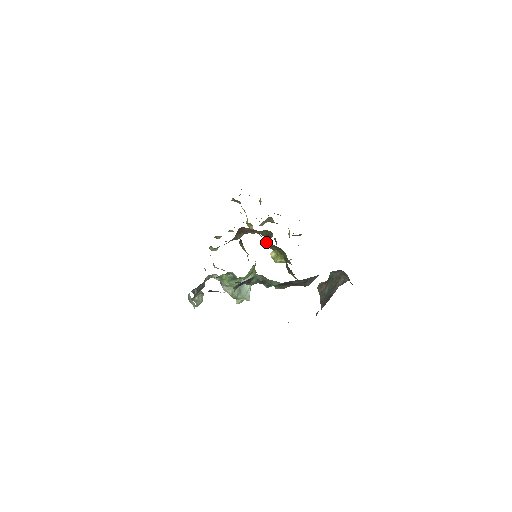
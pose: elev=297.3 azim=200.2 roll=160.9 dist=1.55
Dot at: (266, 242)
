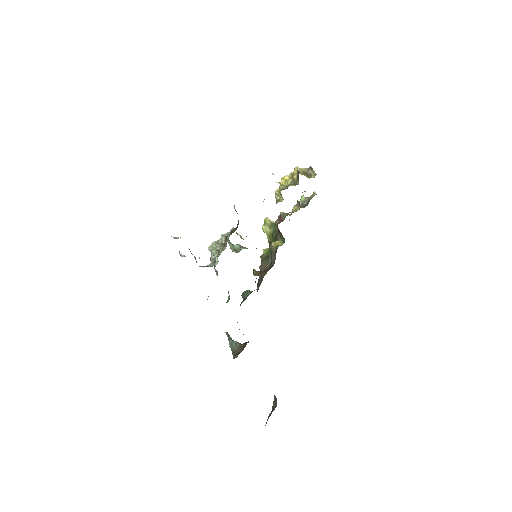
Dot at: (273, 243)
